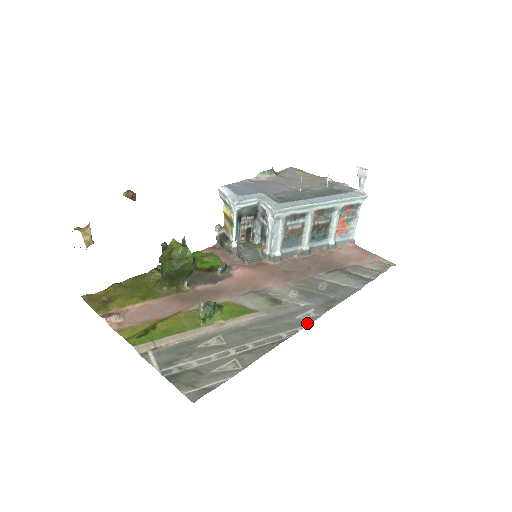
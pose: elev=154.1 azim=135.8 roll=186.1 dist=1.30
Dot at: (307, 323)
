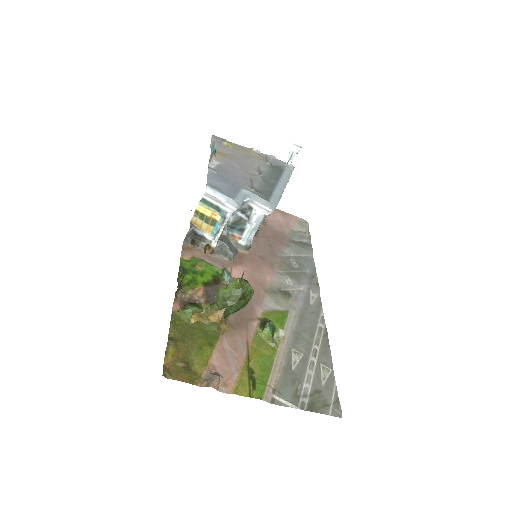
Dot at: (320, 306)
